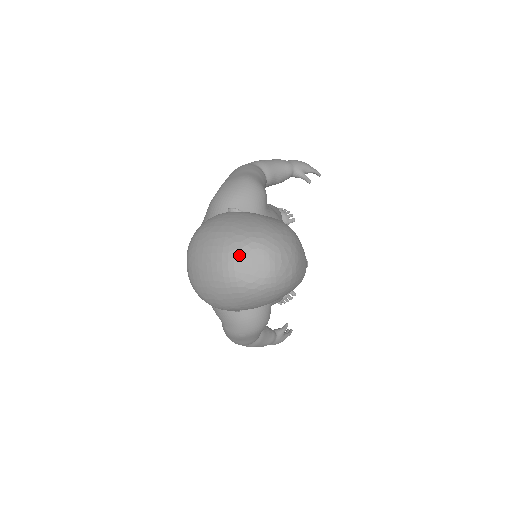
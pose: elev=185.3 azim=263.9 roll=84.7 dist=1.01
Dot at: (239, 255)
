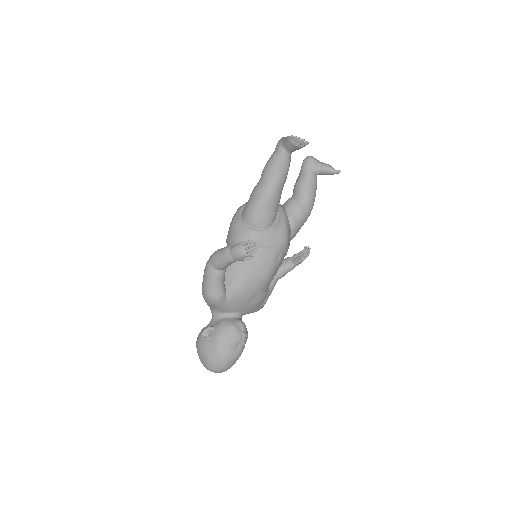
Dot at: occluded
